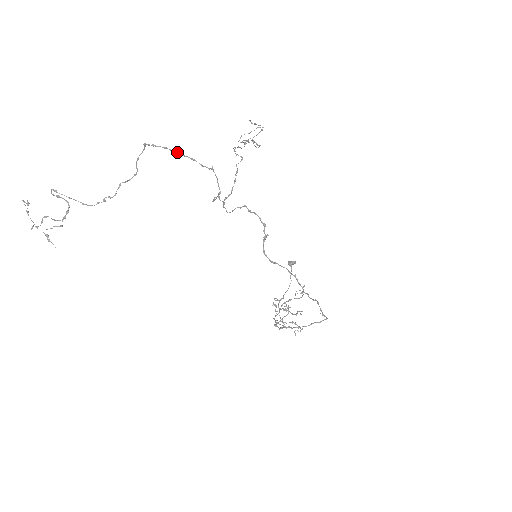
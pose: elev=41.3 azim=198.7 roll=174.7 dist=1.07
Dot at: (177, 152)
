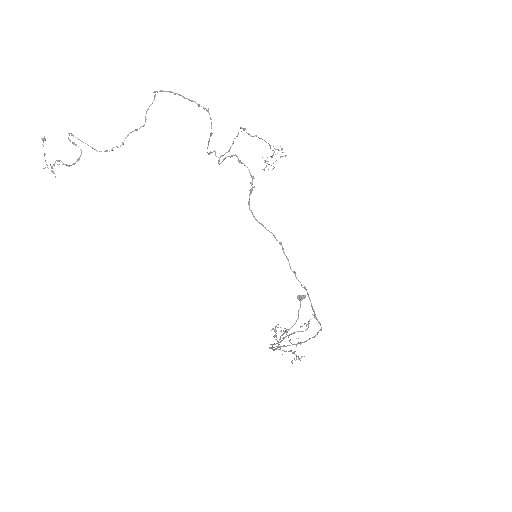
Dot at: (179, 94)
